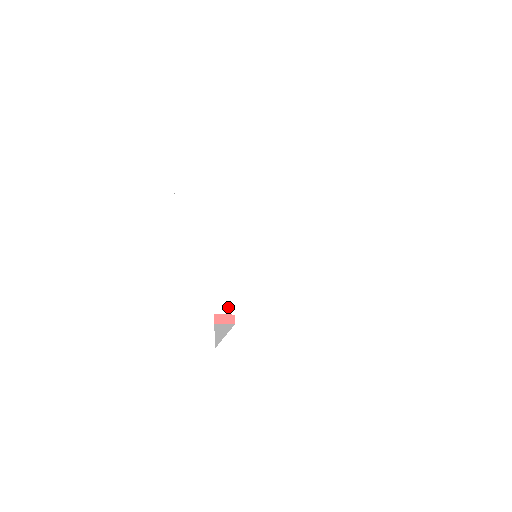
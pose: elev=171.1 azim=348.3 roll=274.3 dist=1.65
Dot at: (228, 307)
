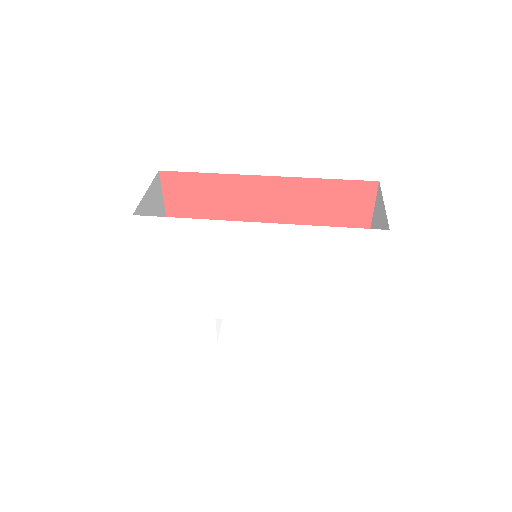
Dot at: (230, 315)
